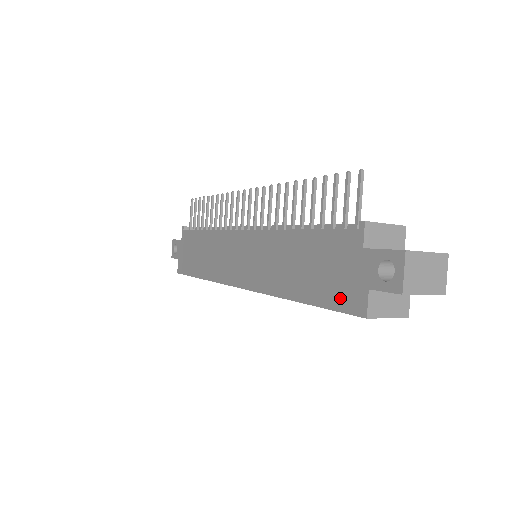
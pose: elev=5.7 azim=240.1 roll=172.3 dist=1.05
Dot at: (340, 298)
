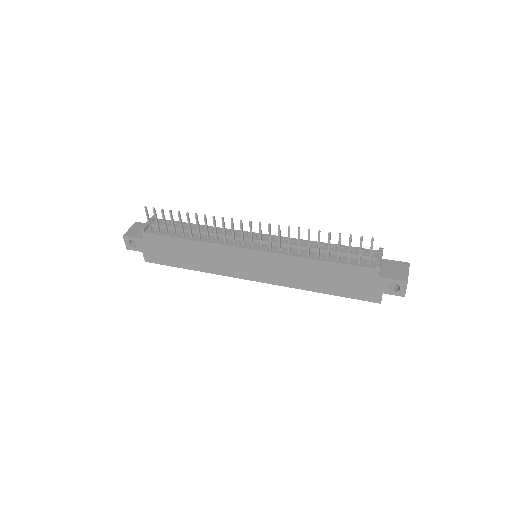
Dot at: (361, 295)
